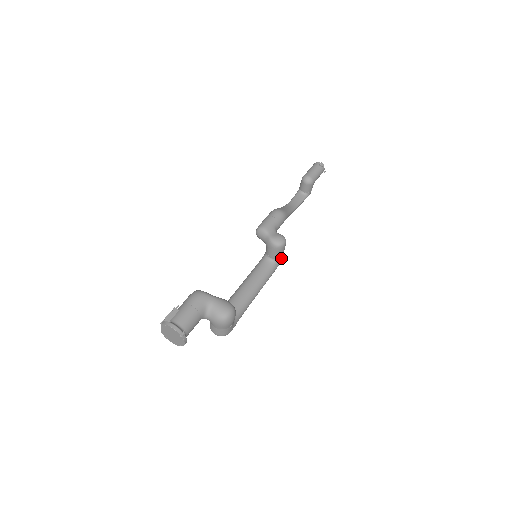
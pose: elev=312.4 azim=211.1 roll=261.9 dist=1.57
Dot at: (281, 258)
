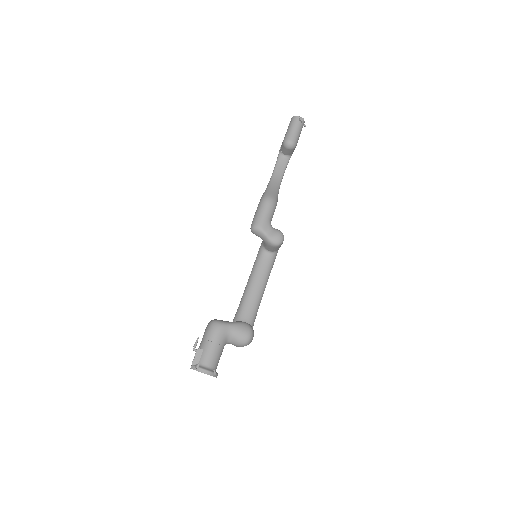
Dot at: occluded
